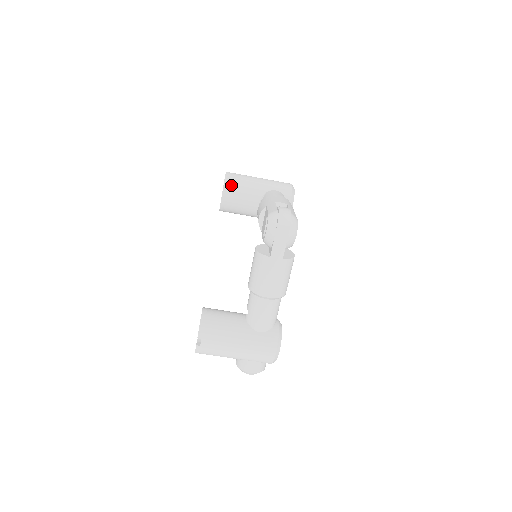
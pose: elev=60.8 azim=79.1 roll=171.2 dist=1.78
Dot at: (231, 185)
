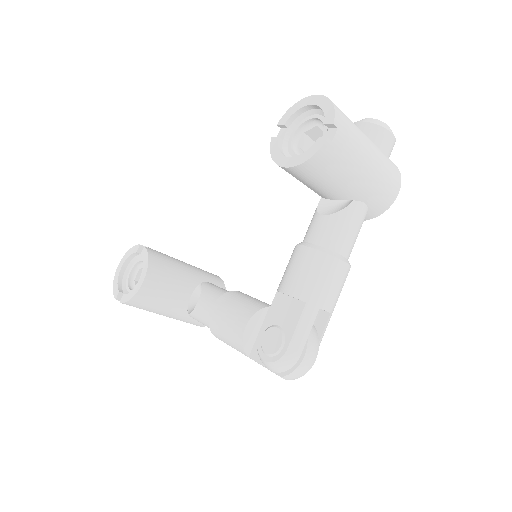
Dot at: (313, 169)
